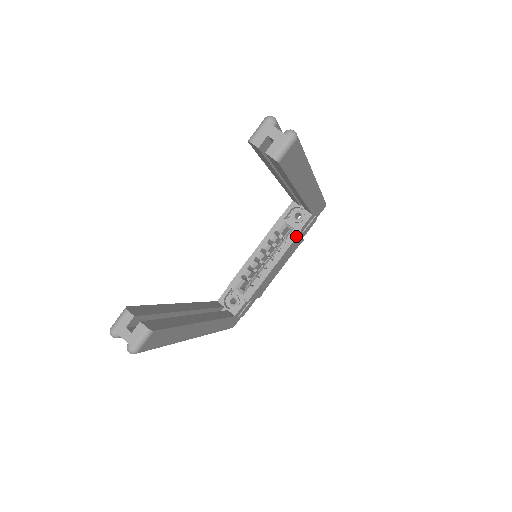
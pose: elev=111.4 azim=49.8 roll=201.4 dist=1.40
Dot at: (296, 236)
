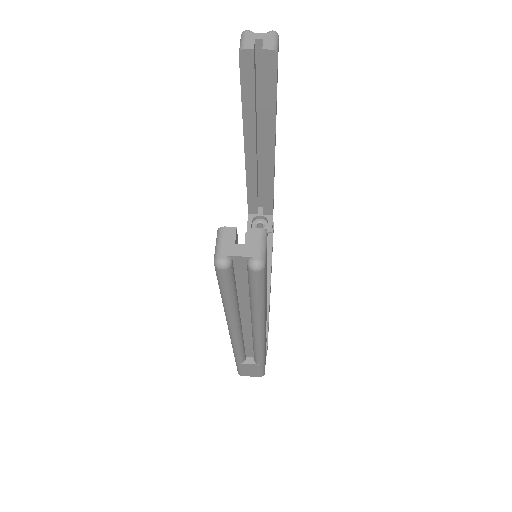
Dot at: (271, 239)
